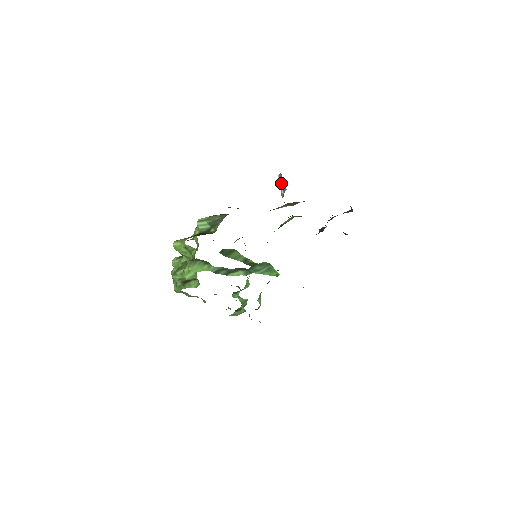
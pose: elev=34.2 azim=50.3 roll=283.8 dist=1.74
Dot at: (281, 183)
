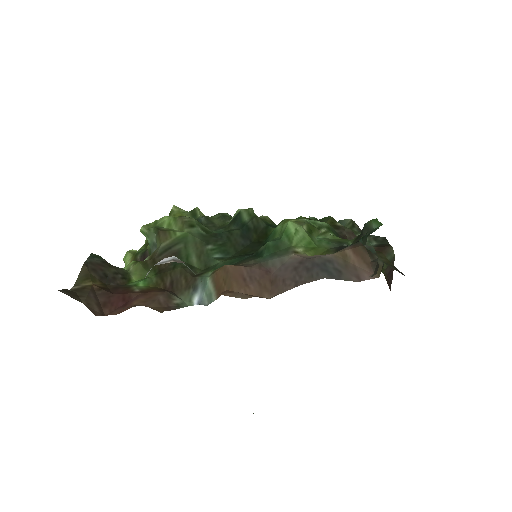
Dot at: occluded
